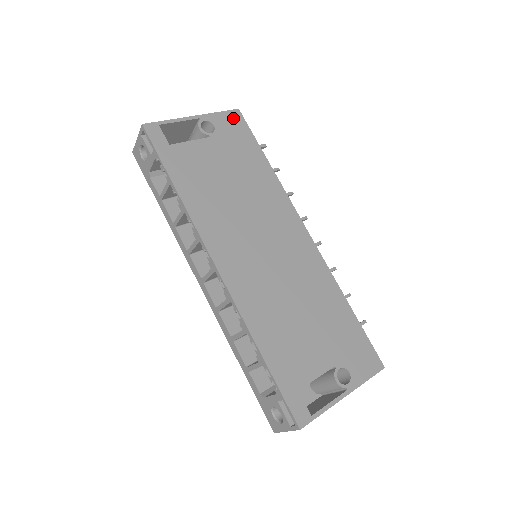
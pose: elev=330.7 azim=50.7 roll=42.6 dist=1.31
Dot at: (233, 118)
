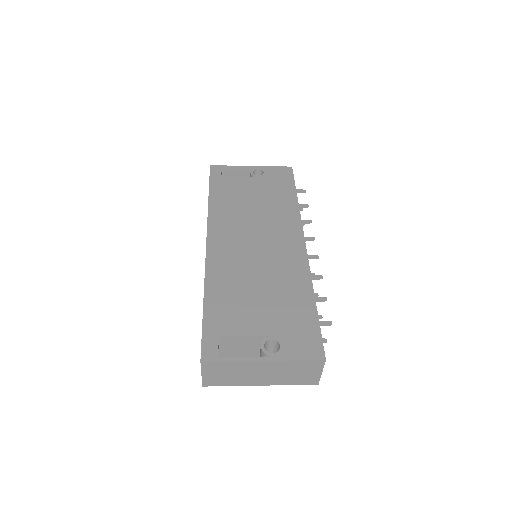
Dot at: (283, 171)
